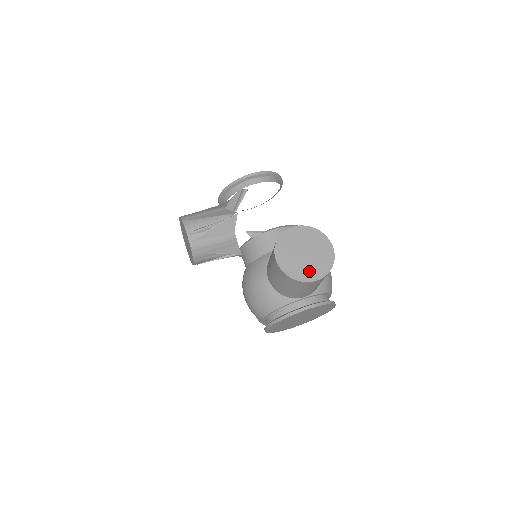
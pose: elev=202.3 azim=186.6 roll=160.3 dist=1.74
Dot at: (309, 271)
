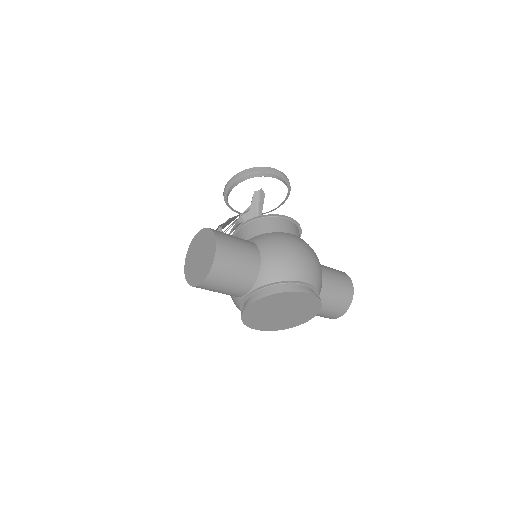
Dot at: (199, 274)
